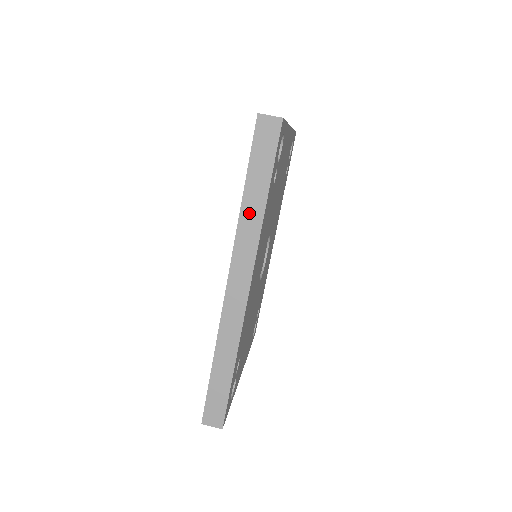
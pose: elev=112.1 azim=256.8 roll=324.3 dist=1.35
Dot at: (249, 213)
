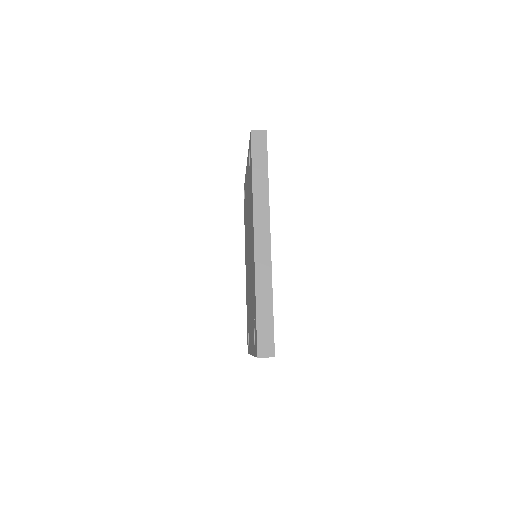
Dot at: (259, 189)
